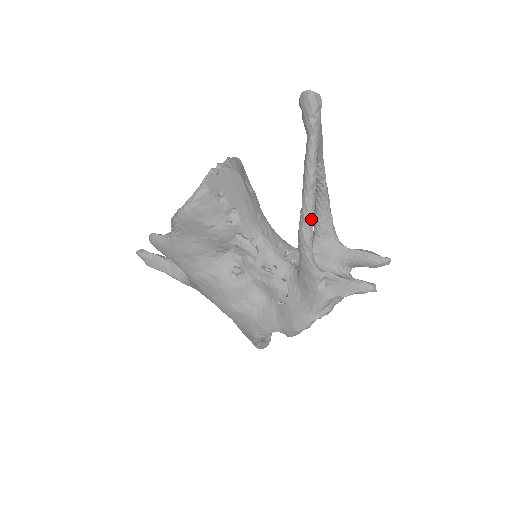
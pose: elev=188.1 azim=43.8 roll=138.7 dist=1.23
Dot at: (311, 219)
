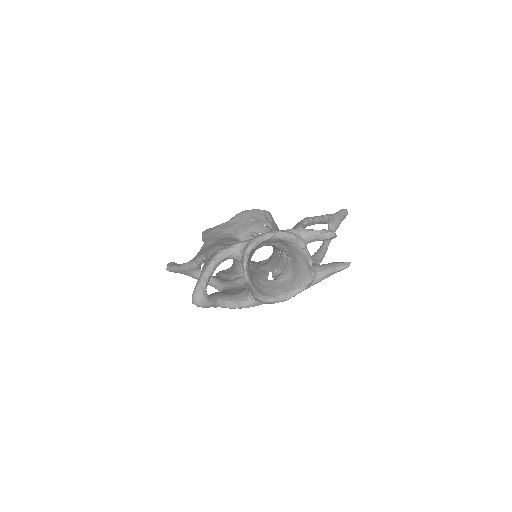
Dot at: (316, 218)
